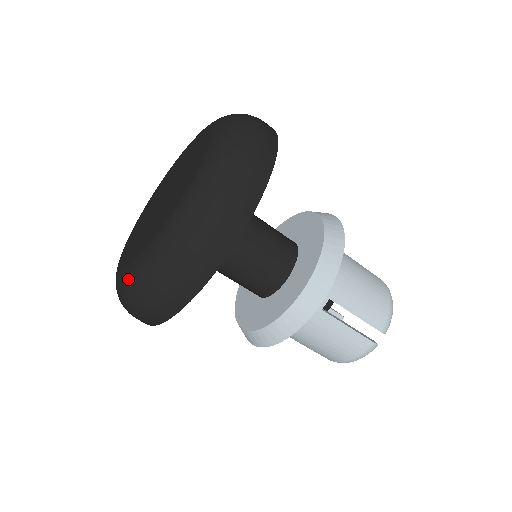
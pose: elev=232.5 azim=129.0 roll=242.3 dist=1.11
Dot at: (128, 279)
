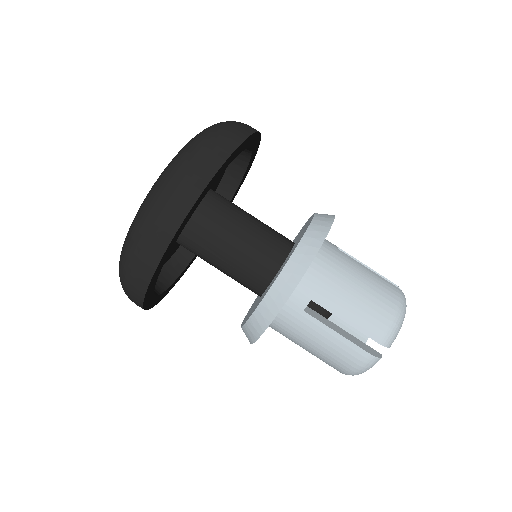
Dot at: (177, 154)
